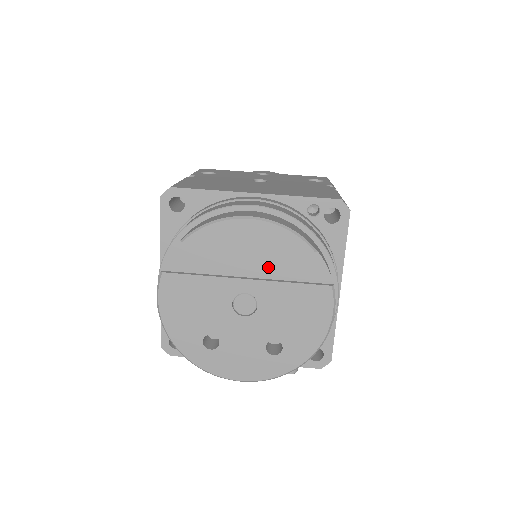
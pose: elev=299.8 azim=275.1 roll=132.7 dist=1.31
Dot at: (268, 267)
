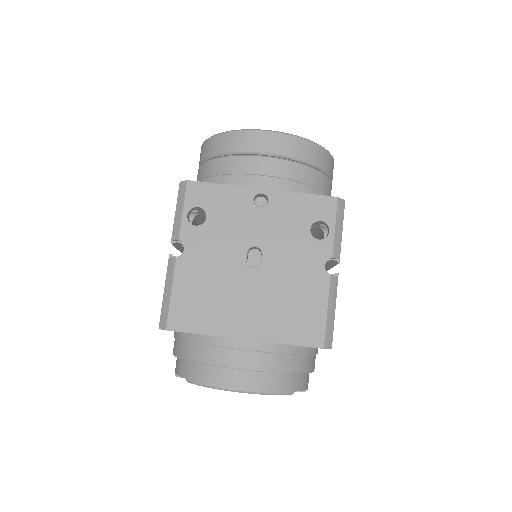
Dot at: occluded
